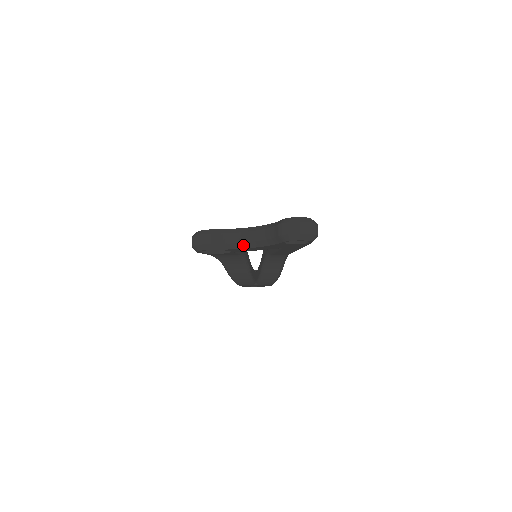
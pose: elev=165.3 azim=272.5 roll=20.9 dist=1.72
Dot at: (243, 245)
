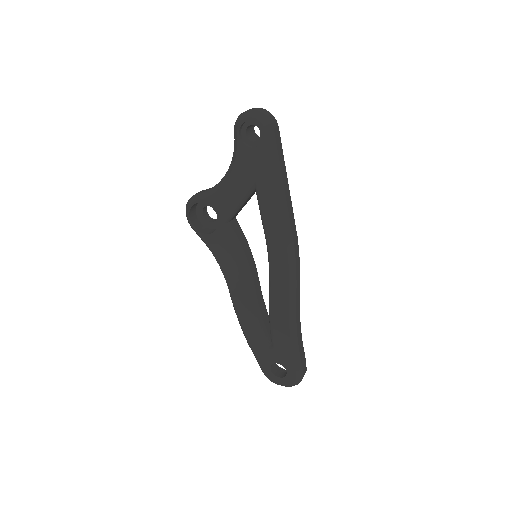
Dot at: (220, 184)
